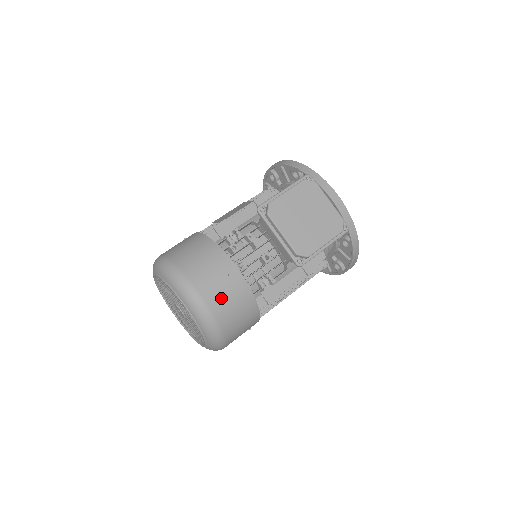
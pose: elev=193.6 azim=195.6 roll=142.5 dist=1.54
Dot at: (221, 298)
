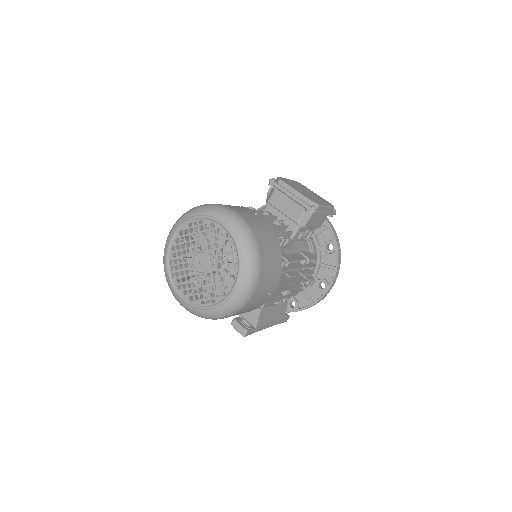
Dot at: (255, 223)
